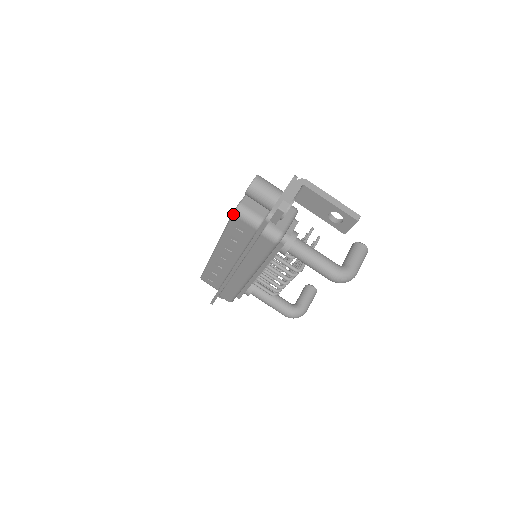
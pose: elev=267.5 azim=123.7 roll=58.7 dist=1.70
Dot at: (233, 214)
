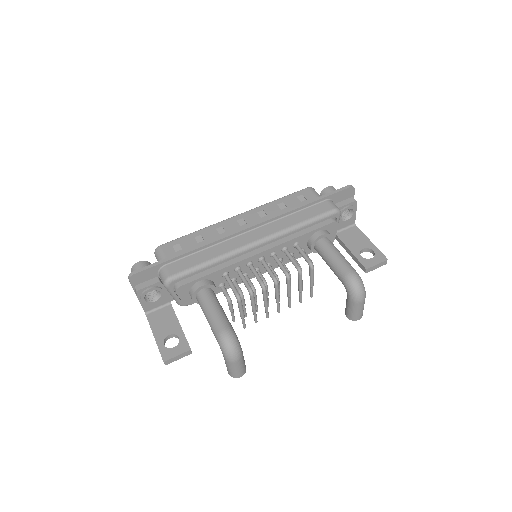
Dot at: (308, 187)
